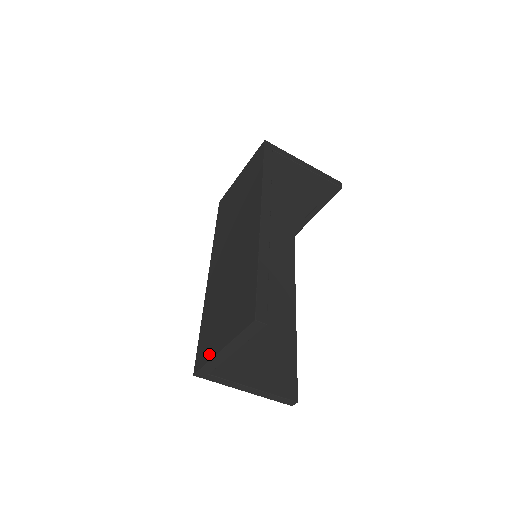
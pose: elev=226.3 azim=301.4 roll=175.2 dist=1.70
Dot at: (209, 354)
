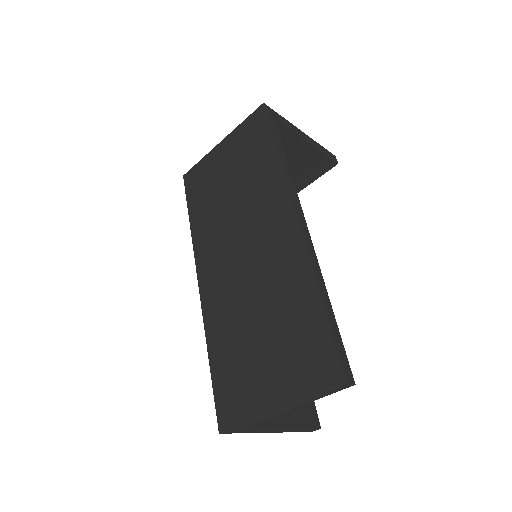
Dot at: (248, 410)
